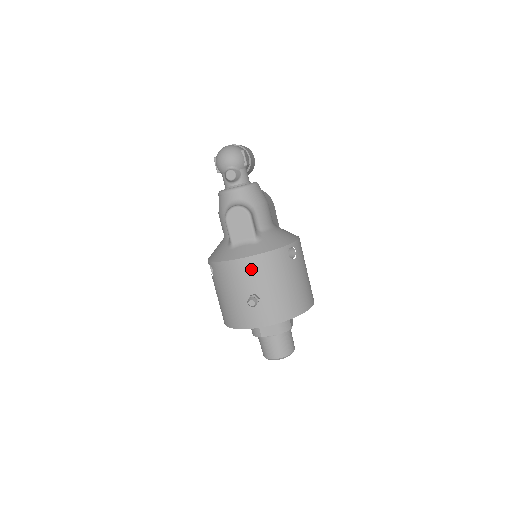
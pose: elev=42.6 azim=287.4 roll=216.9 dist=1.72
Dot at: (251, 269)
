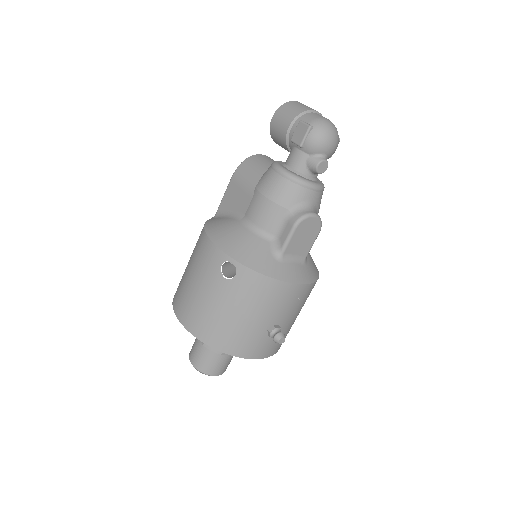
Dot at: (294, 298)
